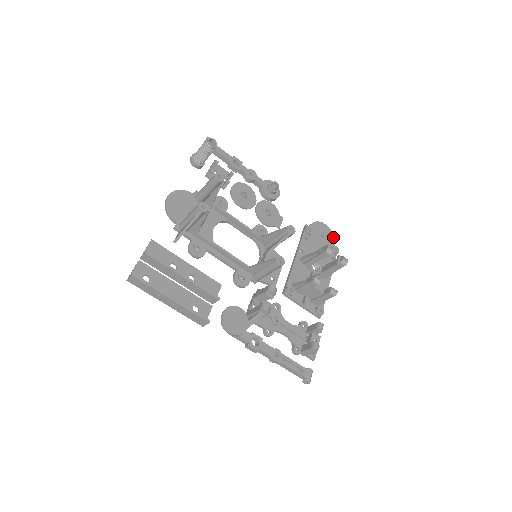
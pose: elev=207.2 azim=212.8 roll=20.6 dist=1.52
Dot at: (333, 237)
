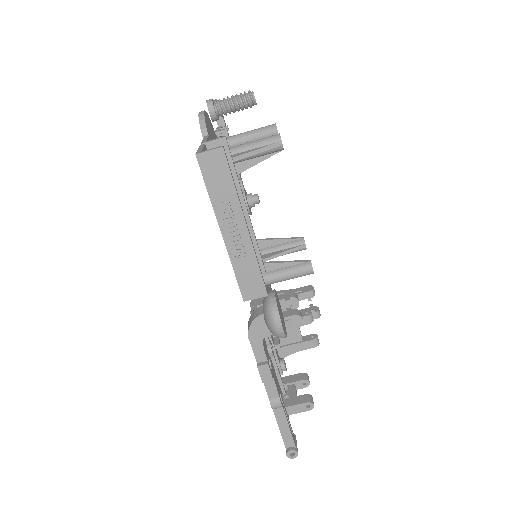
Dot at: occluded
